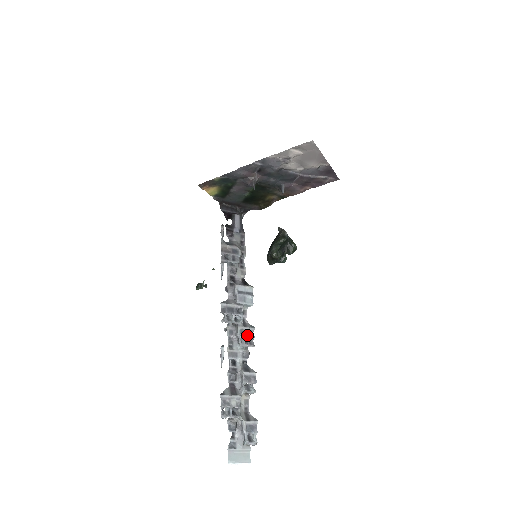
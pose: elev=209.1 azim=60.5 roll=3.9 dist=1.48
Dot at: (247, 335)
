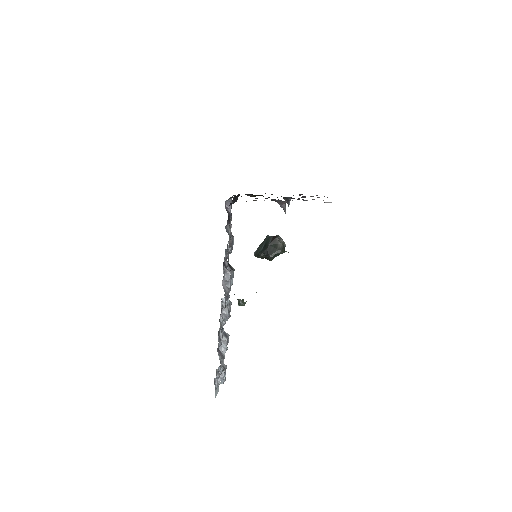
Dot at: (230, 311)
